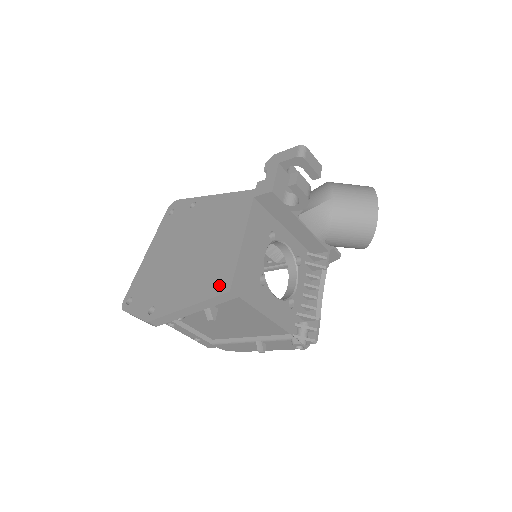
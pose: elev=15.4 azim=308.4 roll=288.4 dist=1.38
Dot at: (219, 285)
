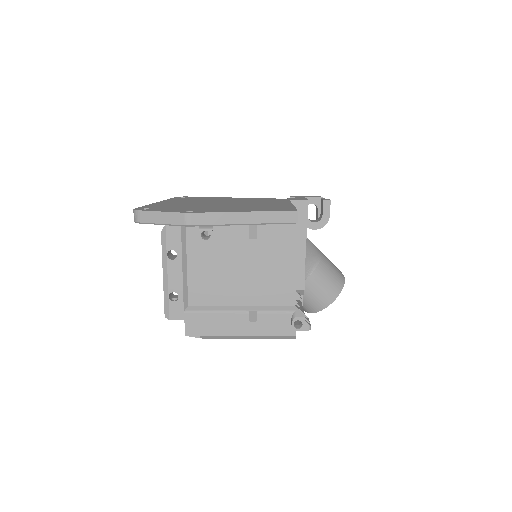
Dot at: (282, 209)
